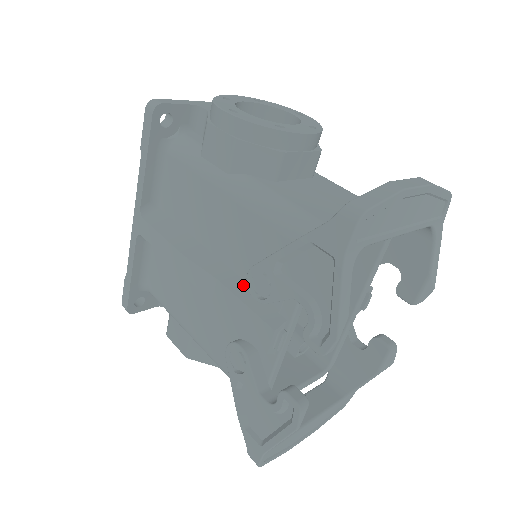
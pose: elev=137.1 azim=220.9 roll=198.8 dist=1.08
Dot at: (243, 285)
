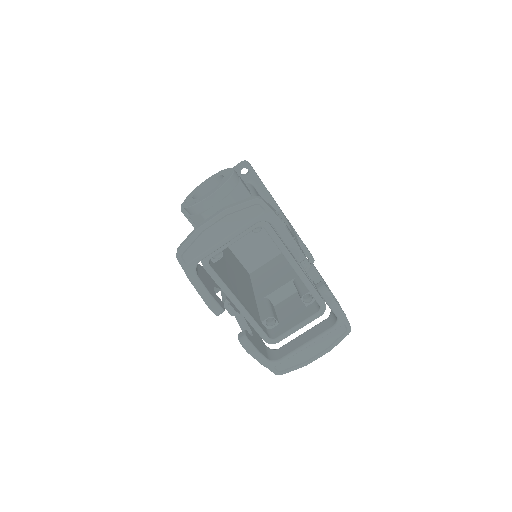
Dot at: occluded
